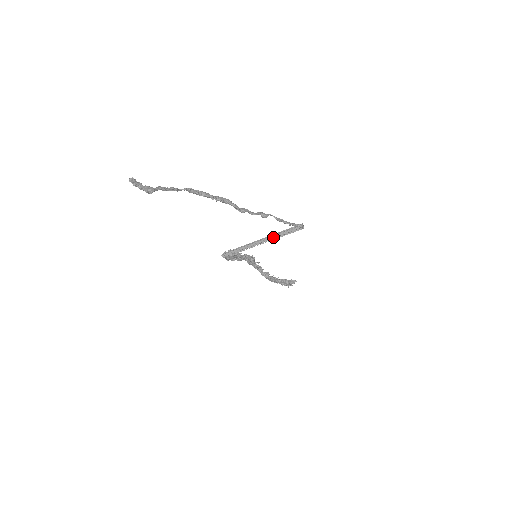
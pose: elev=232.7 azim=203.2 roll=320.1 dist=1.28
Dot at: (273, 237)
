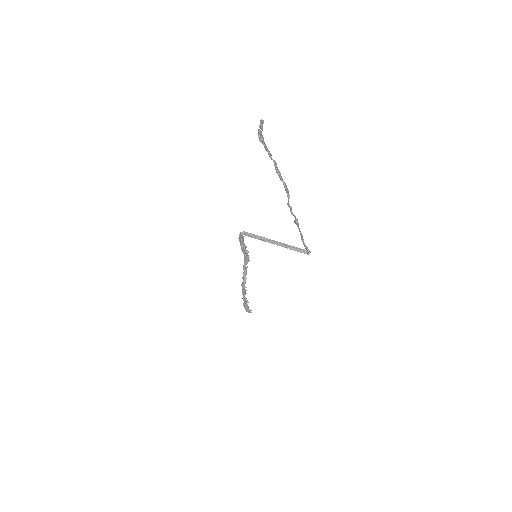
Dot at: (284, 246)
